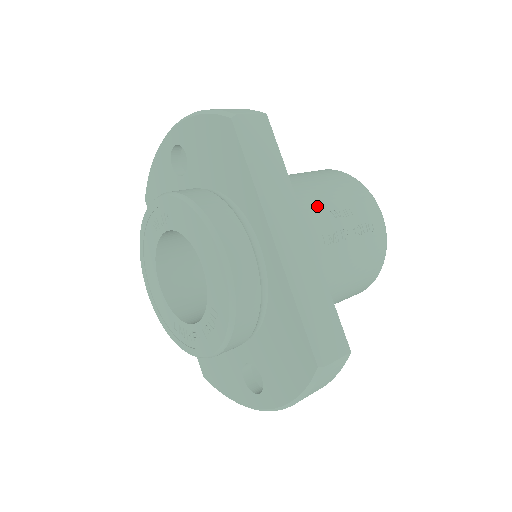
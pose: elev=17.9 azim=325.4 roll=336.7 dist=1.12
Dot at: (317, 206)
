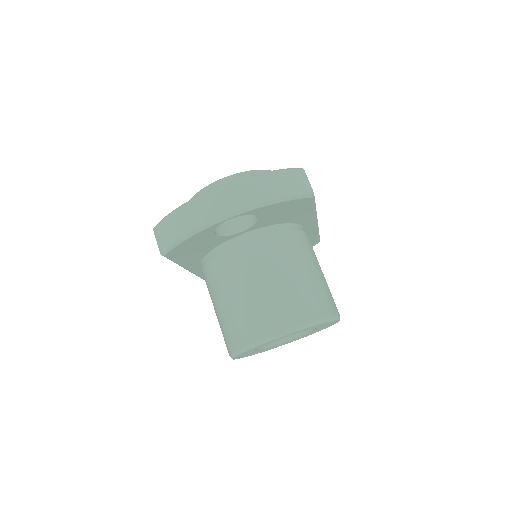
Dot at: occluded
